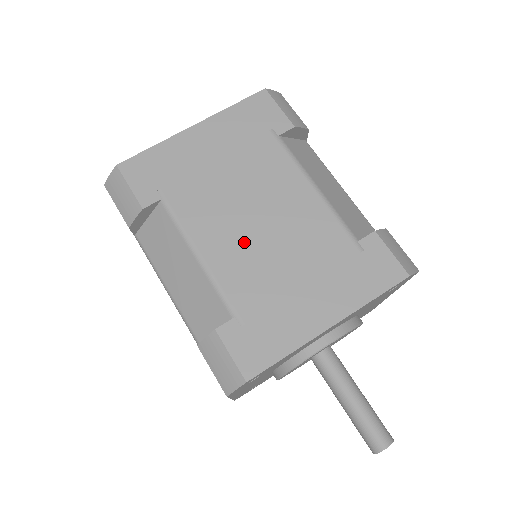
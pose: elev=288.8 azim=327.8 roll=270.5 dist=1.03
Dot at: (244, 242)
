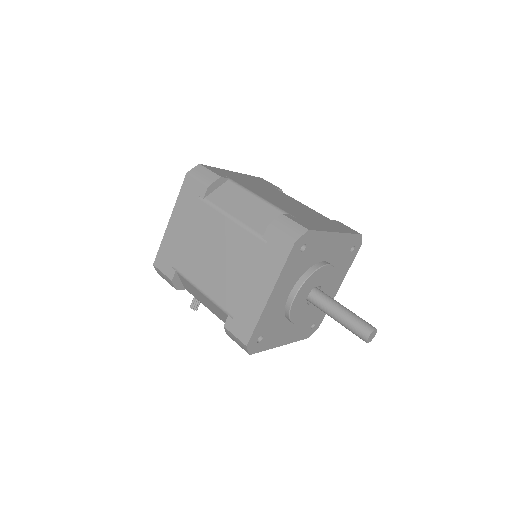
Dot at: (279, 201)
